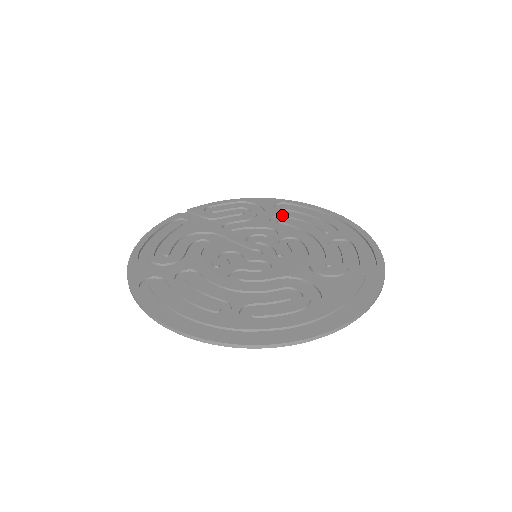
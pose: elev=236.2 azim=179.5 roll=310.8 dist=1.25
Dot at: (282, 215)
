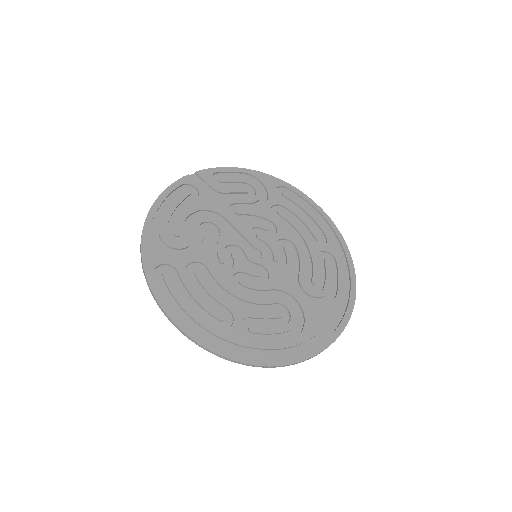
Dot at: (282, 205)
